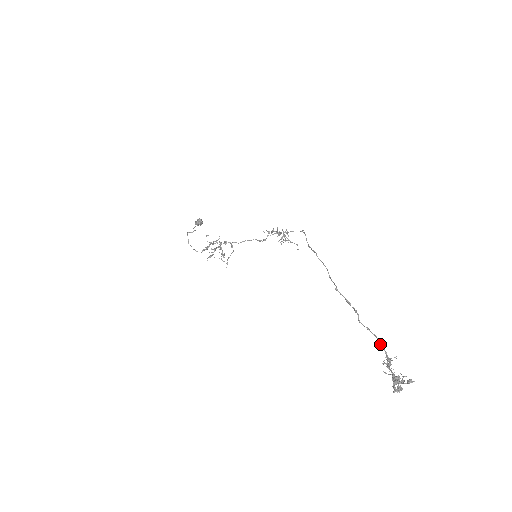
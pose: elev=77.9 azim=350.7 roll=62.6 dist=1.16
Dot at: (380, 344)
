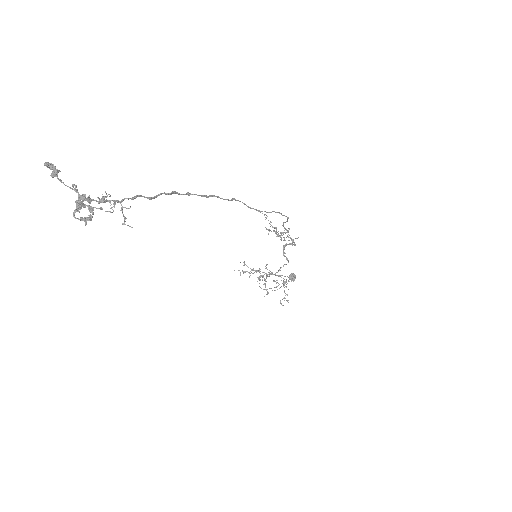
Dot at: (132, 198)
